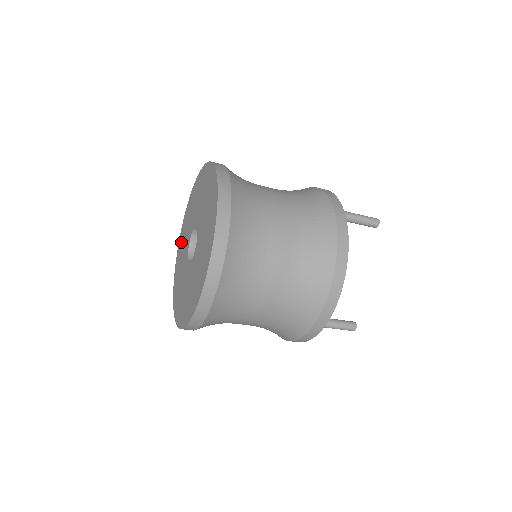
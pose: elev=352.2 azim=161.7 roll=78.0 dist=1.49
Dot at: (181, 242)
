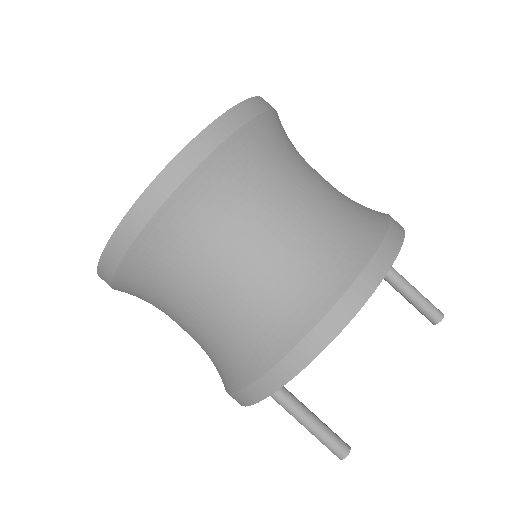
Dot at: occluded
